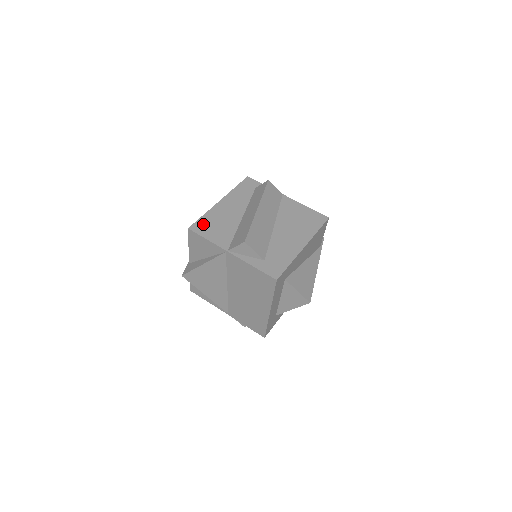
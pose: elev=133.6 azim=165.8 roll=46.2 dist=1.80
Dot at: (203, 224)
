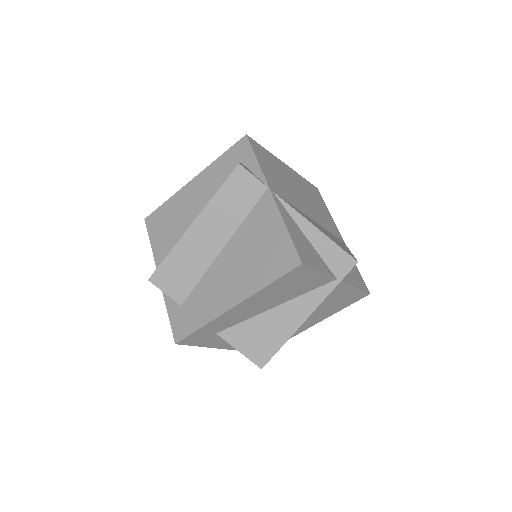
Dot at: (158, 217)
